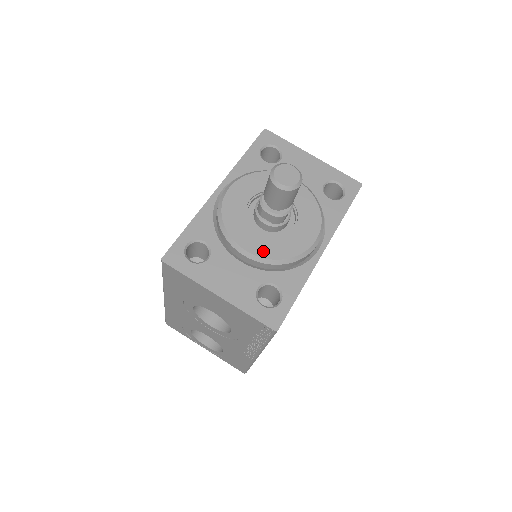
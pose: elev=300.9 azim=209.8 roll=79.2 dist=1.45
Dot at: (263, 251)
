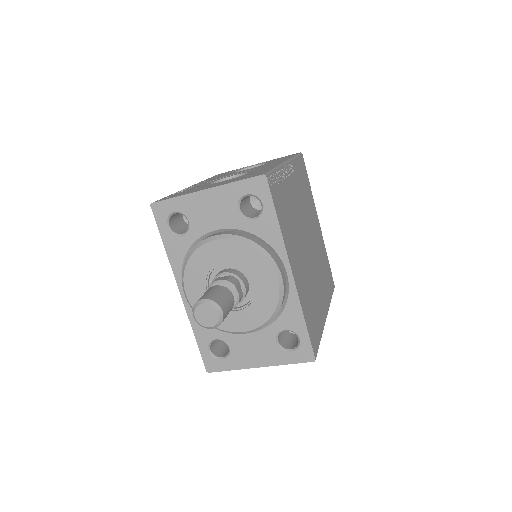
Dot at: (253, 323)
